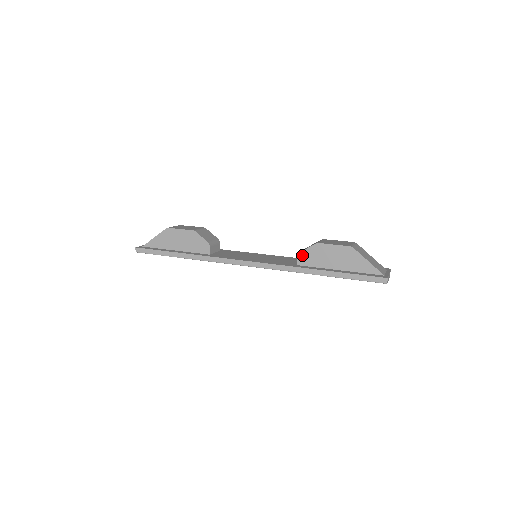
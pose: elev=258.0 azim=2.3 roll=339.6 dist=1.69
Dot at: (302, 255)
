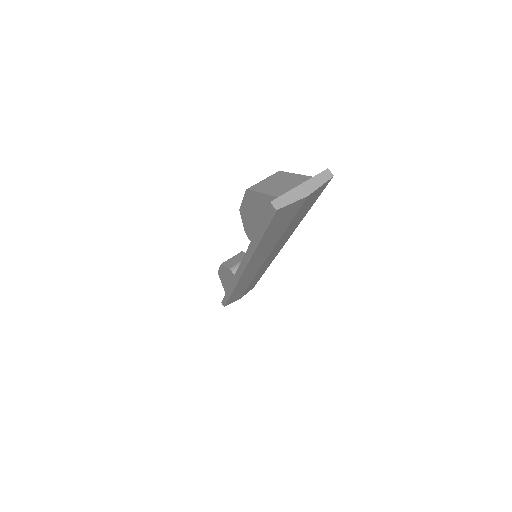
Dot at: (247, 233)
